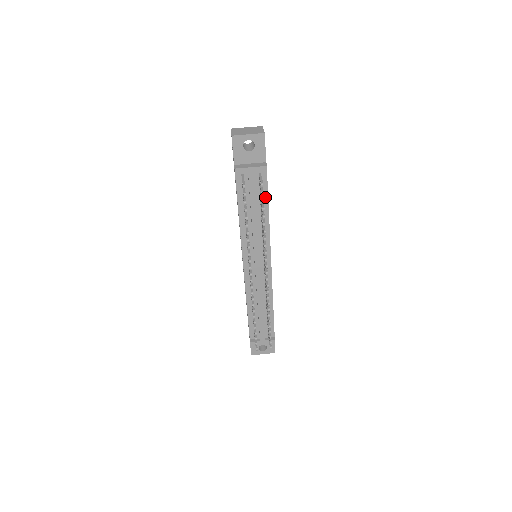
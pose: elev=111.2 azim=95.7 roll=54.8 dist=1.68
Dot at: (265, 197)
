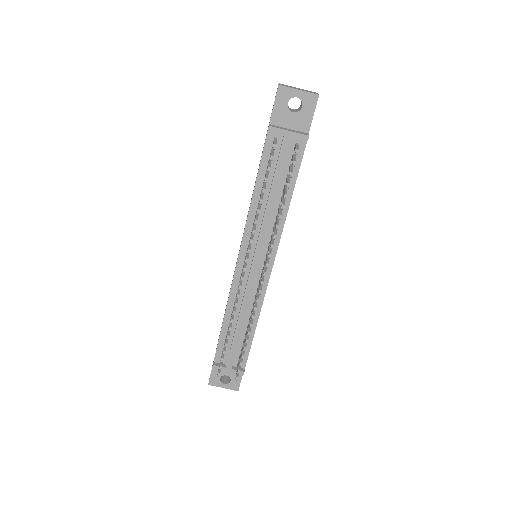
Dot at: (293, 177)
